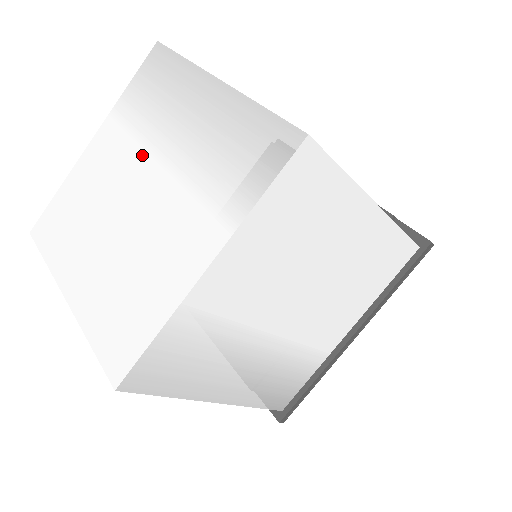
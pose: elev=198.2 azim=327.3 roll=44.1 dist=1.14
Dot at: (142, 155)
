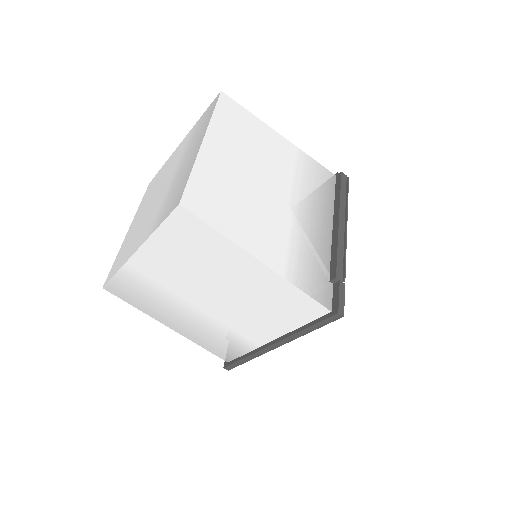
Dot at: (174, 168)
